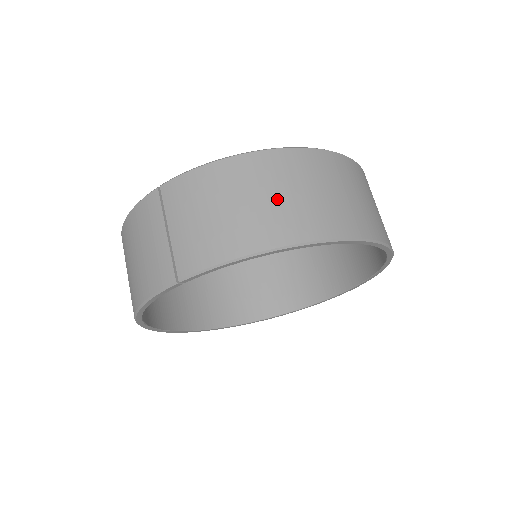
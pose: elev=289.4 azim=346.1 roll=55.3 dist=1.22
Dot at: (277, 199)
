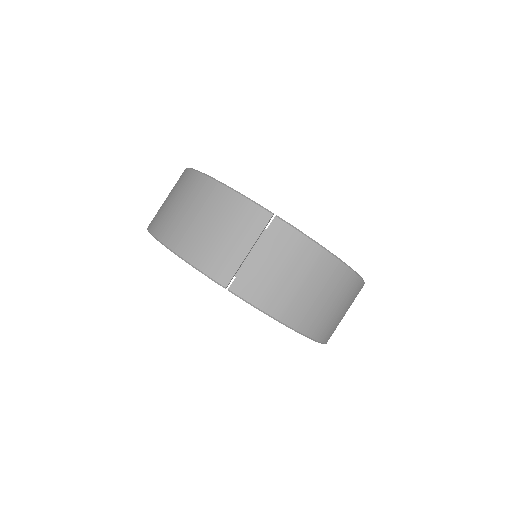
Dot at: (321, 301)
